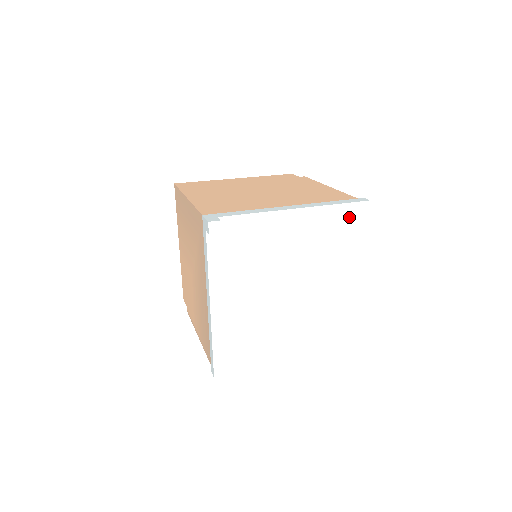
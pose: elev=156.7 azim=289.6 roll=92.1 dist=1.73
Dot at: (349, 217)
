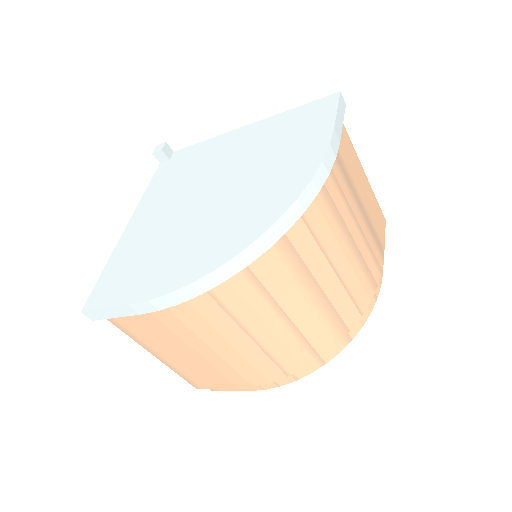
Dot at: (308, 114)
